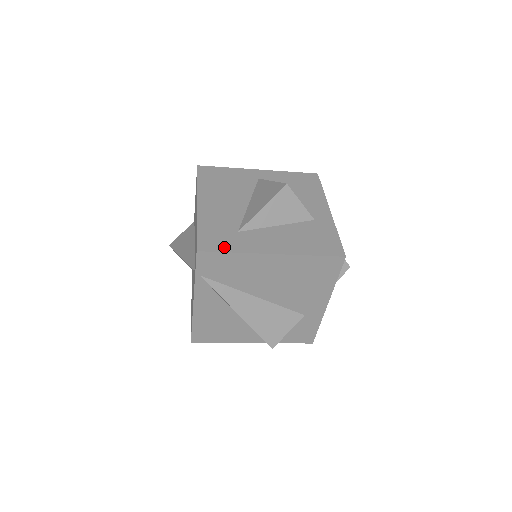
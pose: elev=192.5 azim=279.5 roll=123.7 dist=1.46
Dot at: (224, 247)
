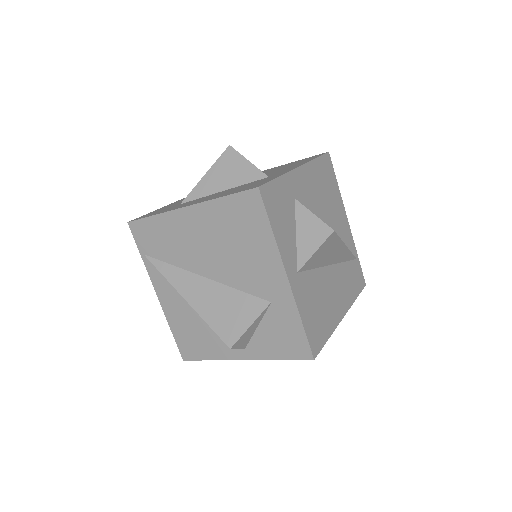
Dot at: occluded
